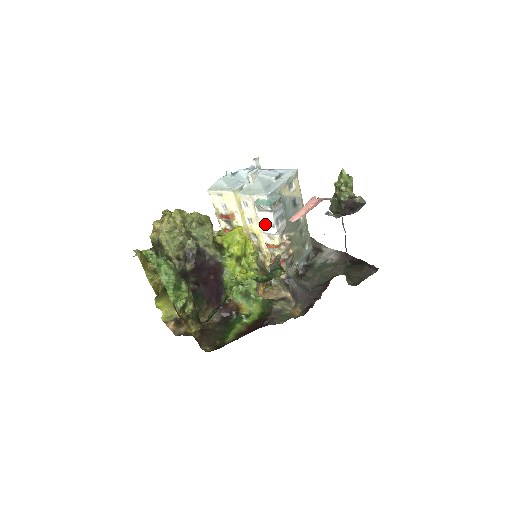
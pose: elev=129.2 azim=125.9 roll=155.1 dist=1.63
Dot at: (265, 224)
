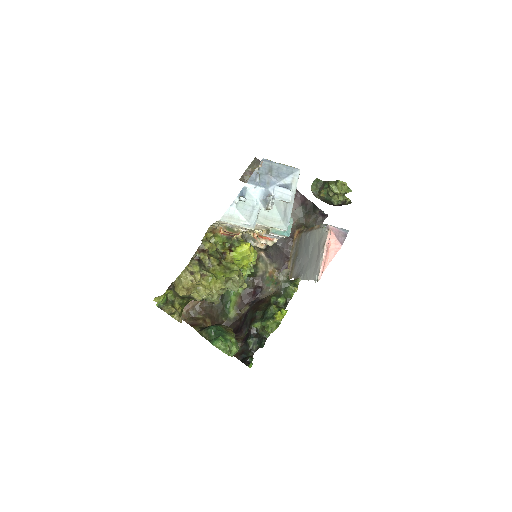
Dot at: (270, 235)
